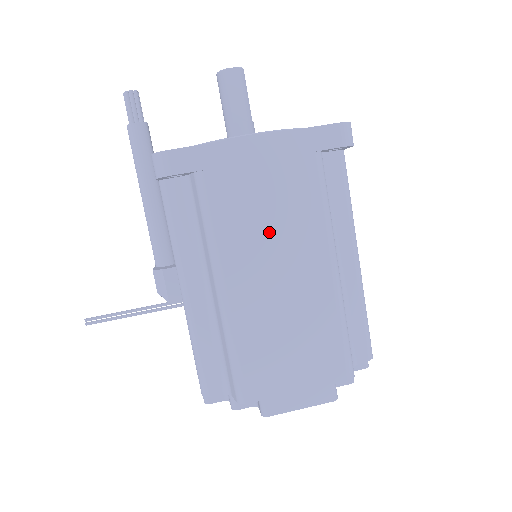
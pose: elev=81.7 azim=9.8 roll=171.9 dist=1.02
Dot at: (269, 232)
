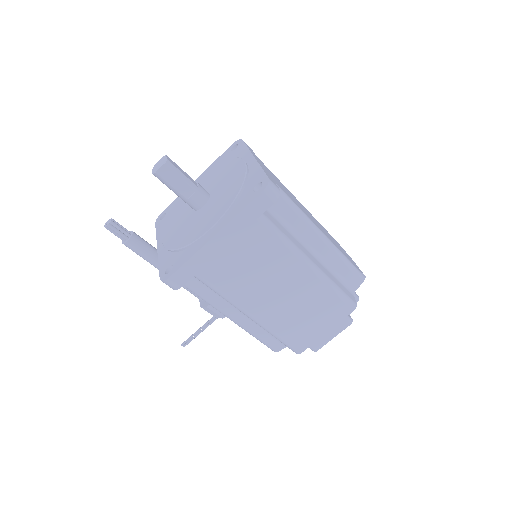
Dot at: (259, 276)
